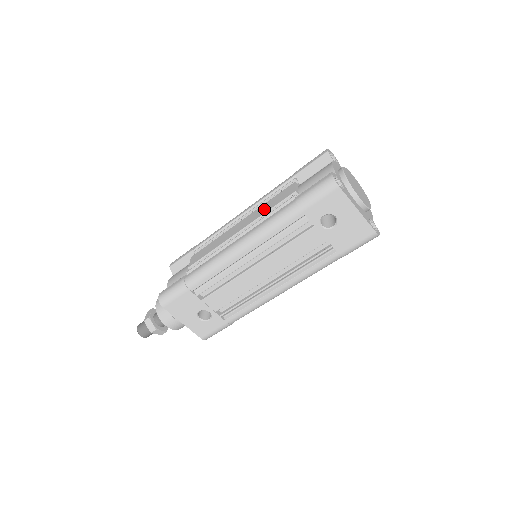
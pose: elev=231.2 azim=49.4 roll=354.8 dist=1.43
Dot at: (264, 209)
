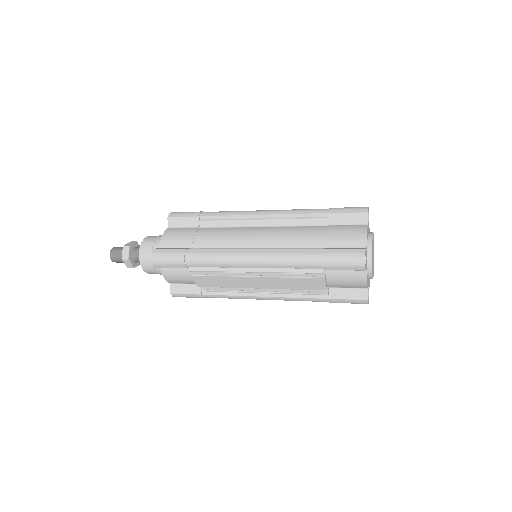
Dot at: (289, 285)
